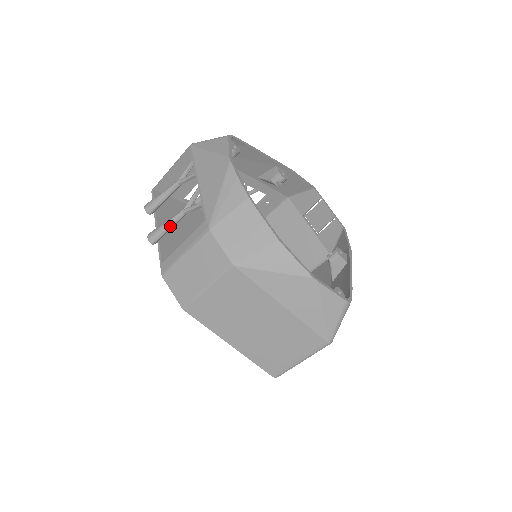
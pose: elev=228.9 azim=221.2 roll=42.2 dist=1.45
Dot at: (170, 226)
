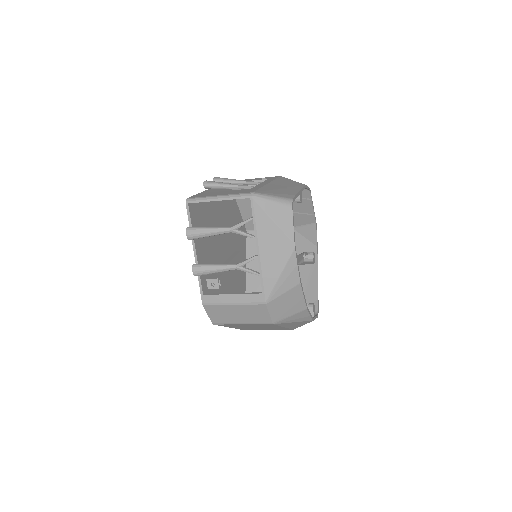
Dot at: occluded
